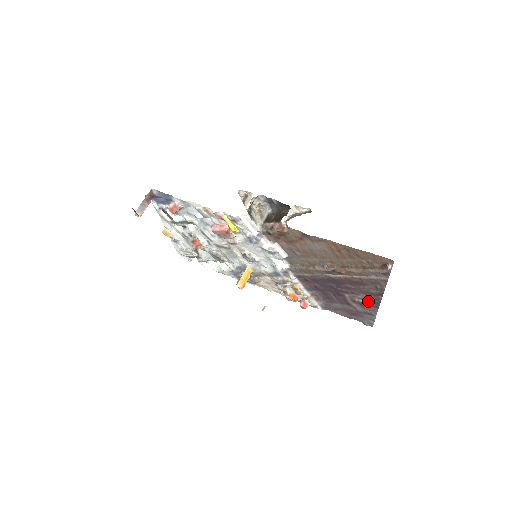
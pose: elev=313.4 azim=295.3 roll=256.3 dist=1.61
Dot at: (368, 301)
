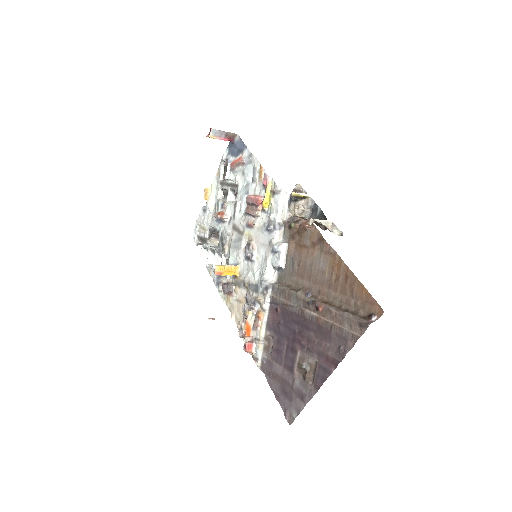
Dot at: (315, 372)
